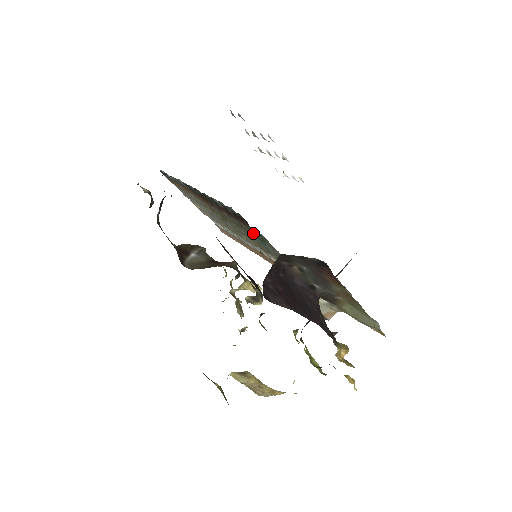
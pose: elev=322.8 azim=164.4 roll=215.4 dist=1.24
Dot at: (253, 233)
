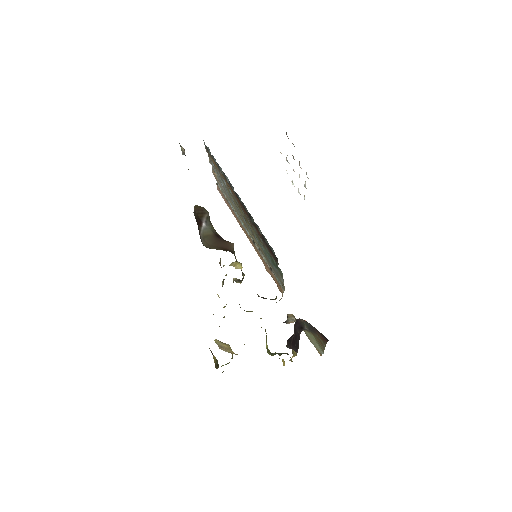
Dot at: (271, 257)
